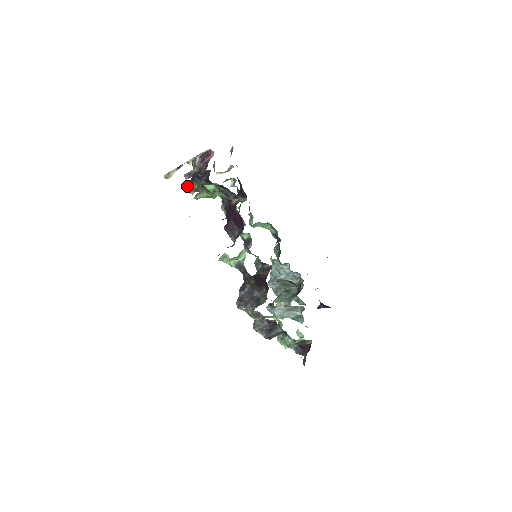
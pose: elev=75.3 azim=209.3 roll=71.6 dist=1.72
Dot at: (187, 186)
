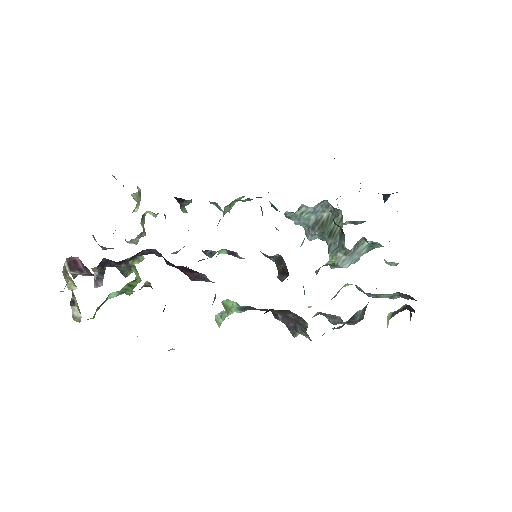
Dot at: occluded
